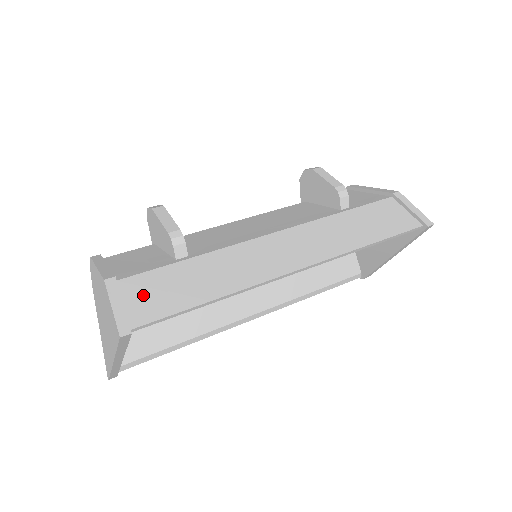
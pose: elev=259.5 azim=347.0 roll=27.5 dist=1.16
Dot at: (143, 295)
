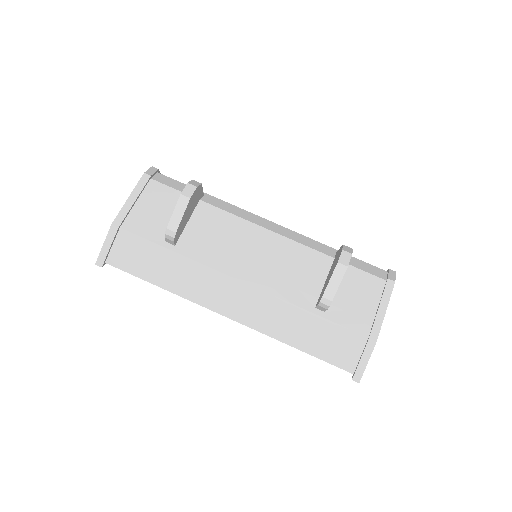
Dot at: (126, 250)
